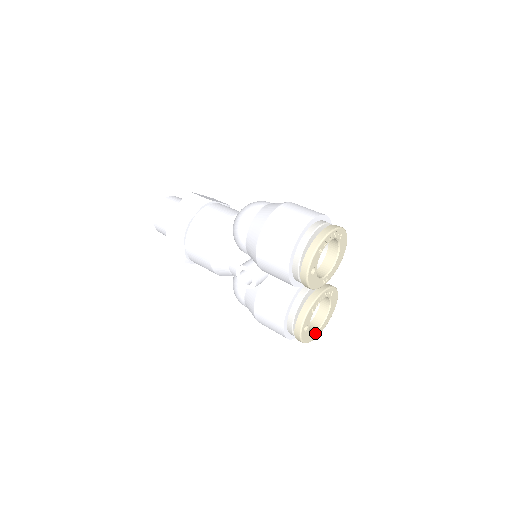
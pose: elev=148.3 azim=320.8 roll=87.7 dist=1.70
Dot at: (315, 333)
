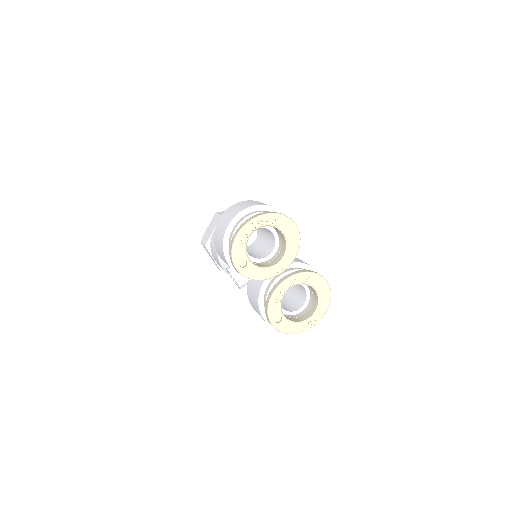
Dot at: (305, 322)
